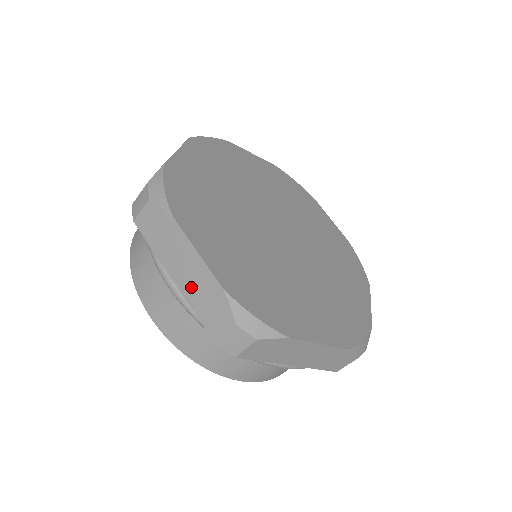
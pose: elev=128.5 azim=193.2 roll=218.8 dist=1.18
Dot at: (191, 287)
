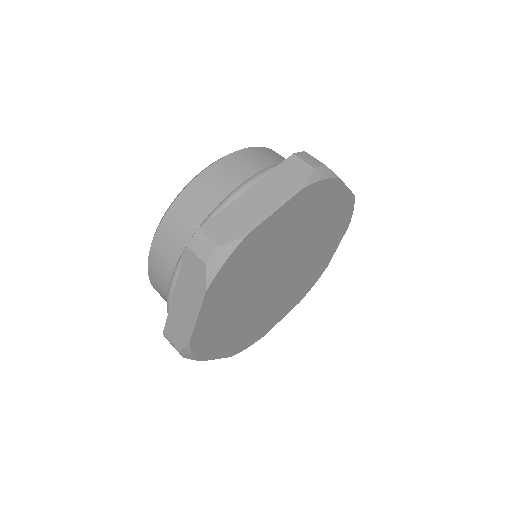
Dot at: (178, 312)
